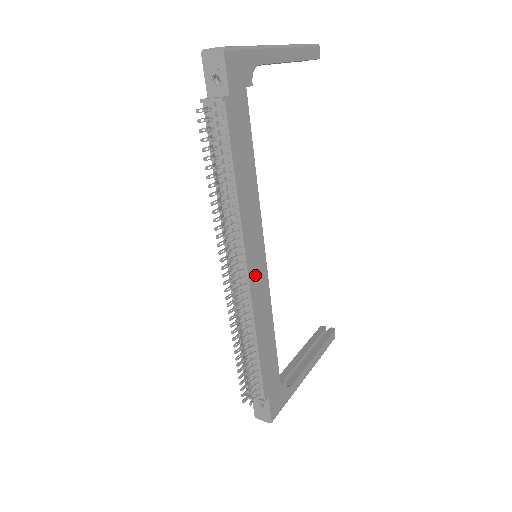
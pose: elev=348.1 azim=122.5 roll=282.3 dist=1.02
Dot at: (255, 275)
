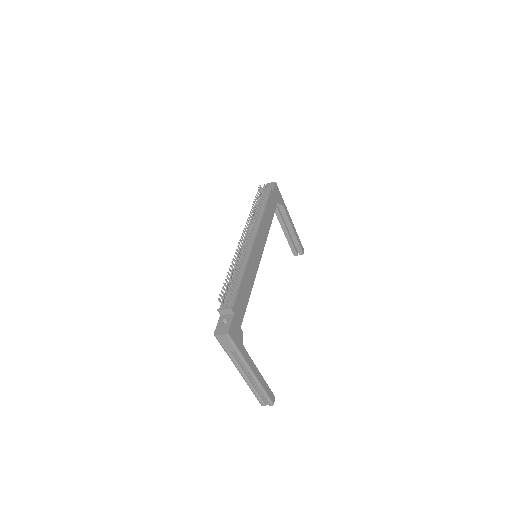
Dot at: (256, 249)
